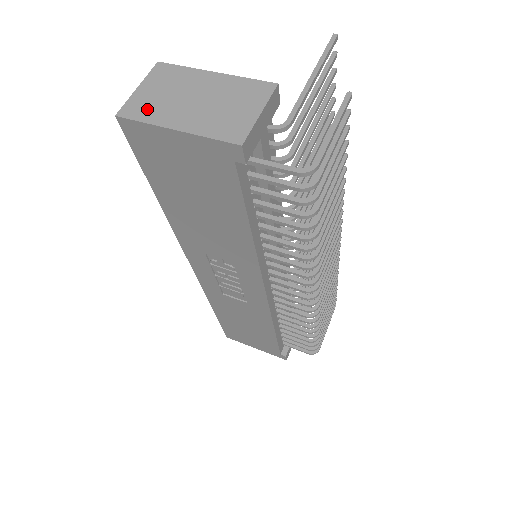
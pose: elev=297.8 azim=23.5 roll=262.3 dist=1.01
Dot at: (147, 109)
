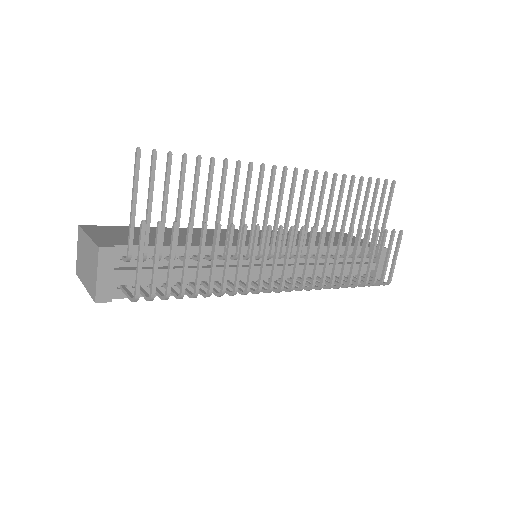
Dot at: (79, 269)
